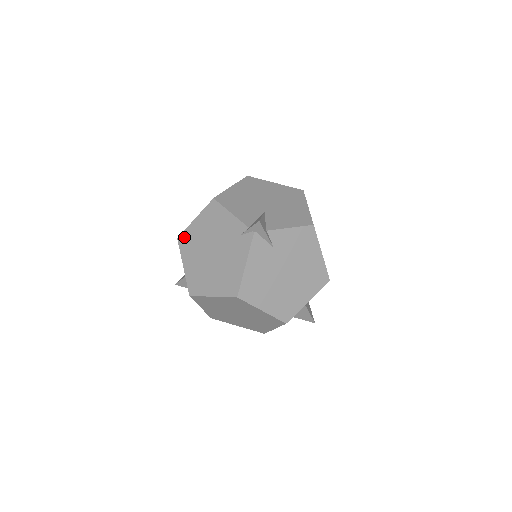
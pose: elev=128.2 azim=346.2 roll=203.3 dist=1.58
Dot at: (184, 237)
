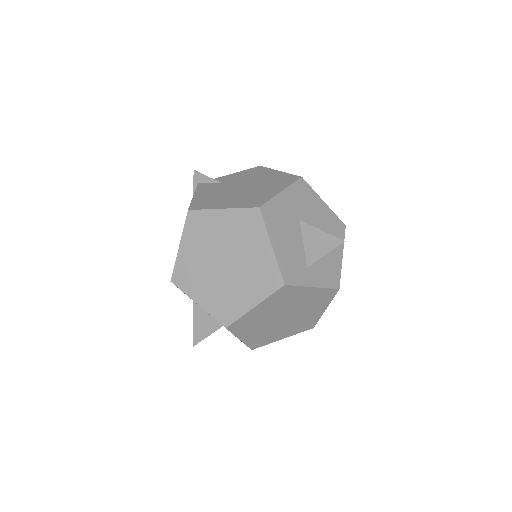
Dot at: occluded
